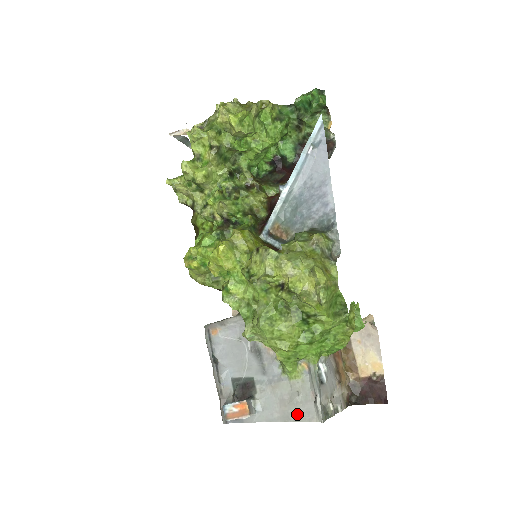
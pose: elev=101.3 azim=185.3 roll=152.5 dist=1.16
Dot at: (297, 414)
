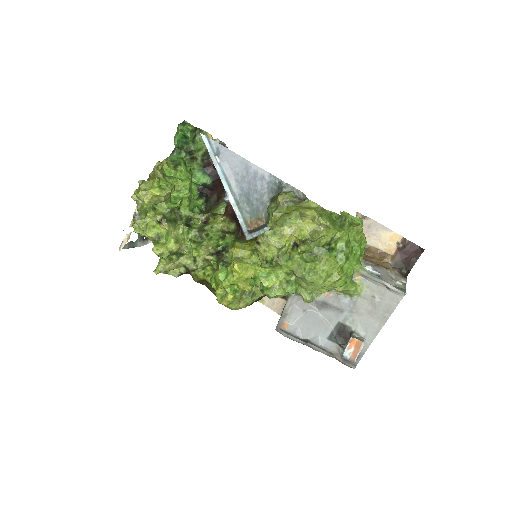
Dot at: (387, 309)
